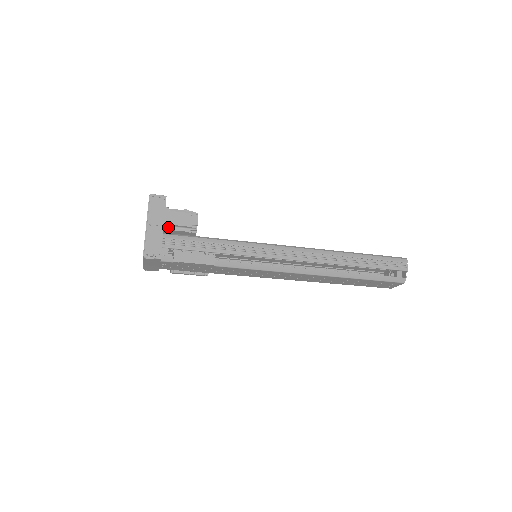
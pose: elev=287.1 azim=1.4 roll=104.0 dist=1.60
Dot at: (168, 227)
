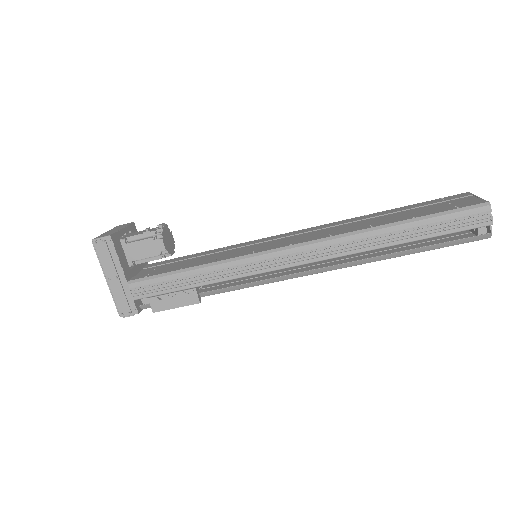
Dot at: (135, 261)
